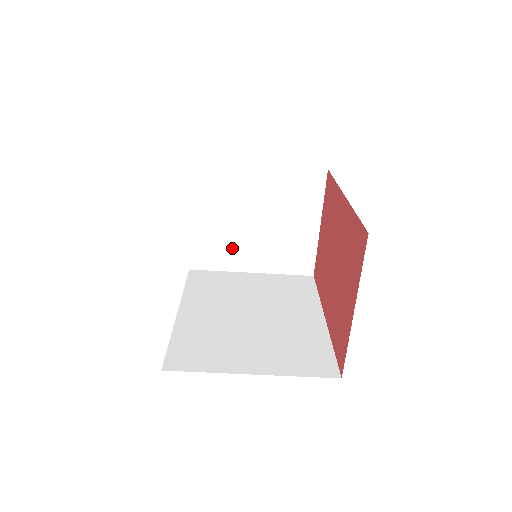
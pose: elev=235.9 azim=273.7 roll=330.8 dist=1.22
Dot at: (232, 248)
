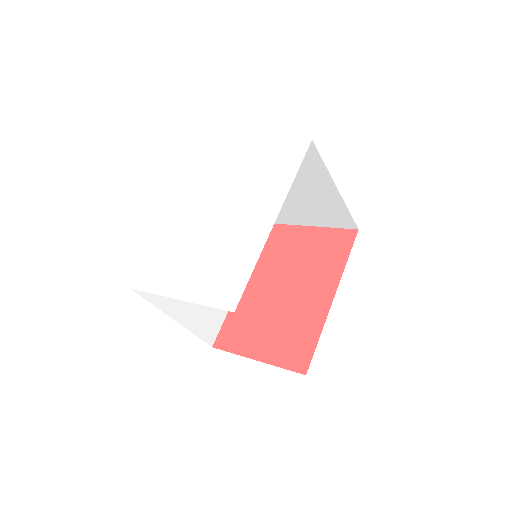
Dot at: occluded
